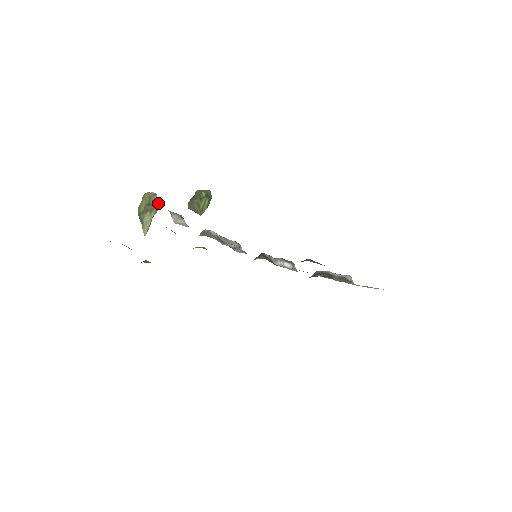
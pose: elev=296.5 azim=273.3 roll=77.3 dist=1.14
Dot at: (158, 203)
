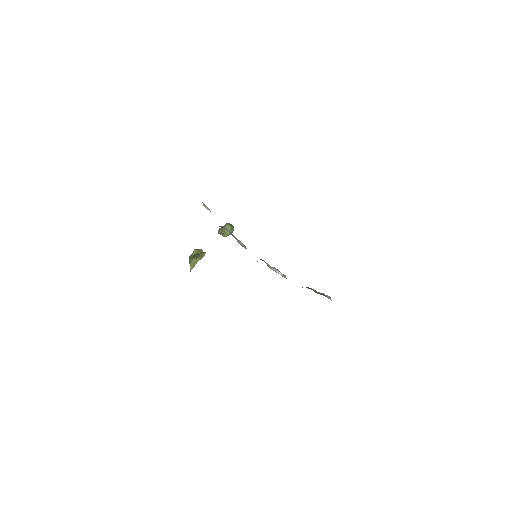
Dot at: (203, 254)
